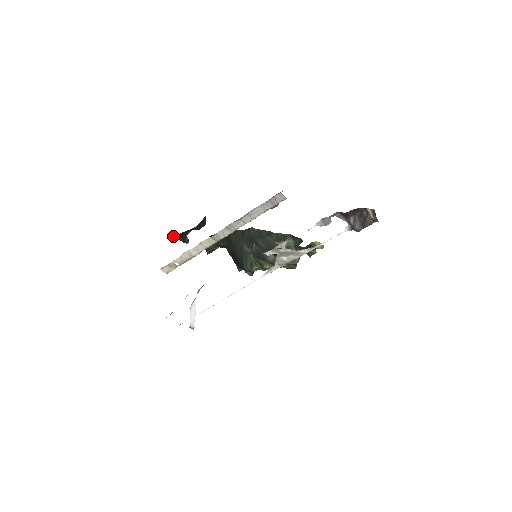
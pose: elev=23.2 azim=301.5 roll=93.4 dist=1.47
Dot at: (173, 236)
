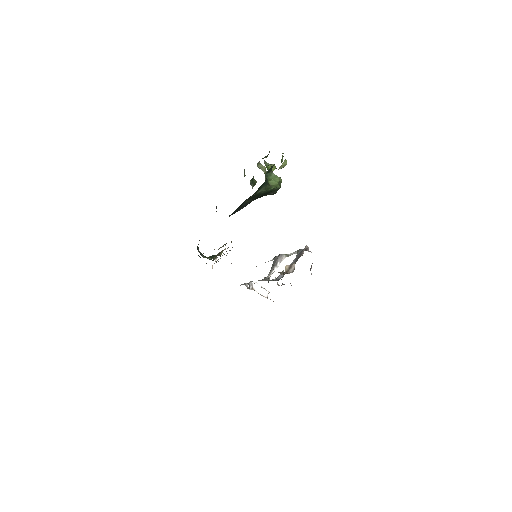
Dot at: occluded
